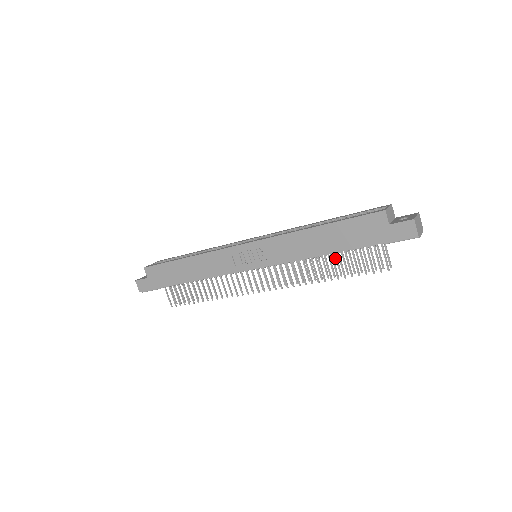
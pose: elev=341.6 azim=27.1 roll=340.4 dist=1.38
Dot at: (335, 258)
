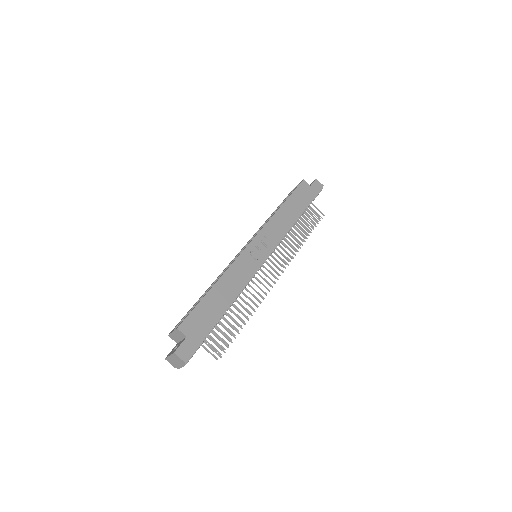
Dot at: occluded
